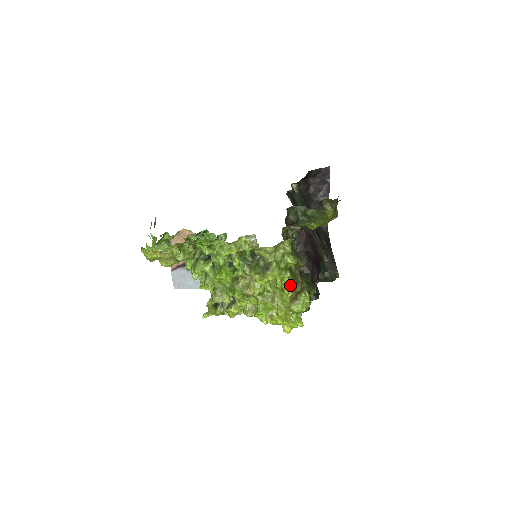
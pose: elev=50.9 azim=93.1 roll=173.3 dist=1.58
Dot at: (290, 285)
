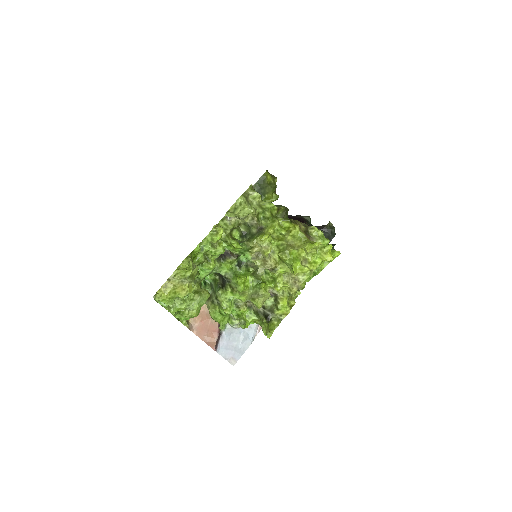
Dot at: (290, 223)
